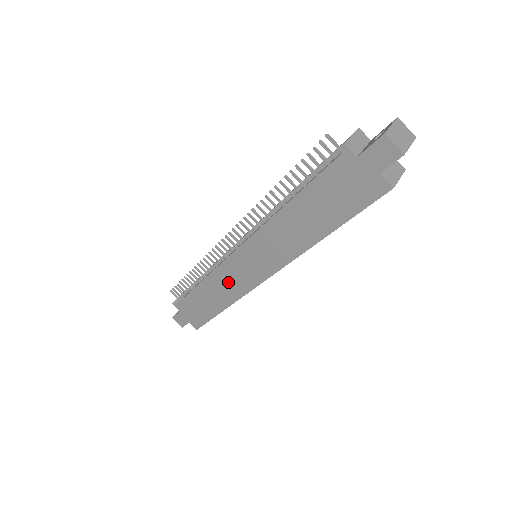
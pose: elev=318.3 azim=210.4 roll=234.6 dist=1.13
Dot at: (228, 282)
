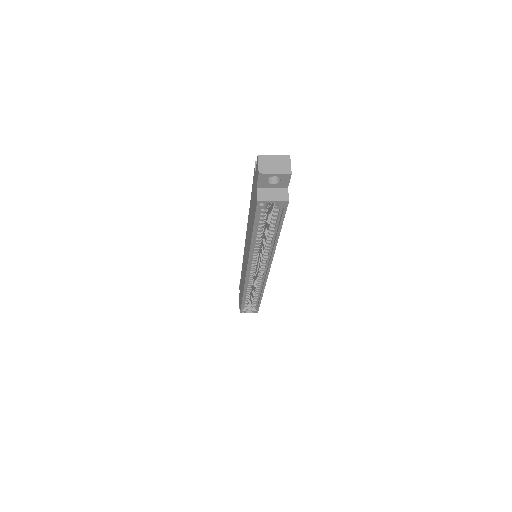
Dot at: occluded
